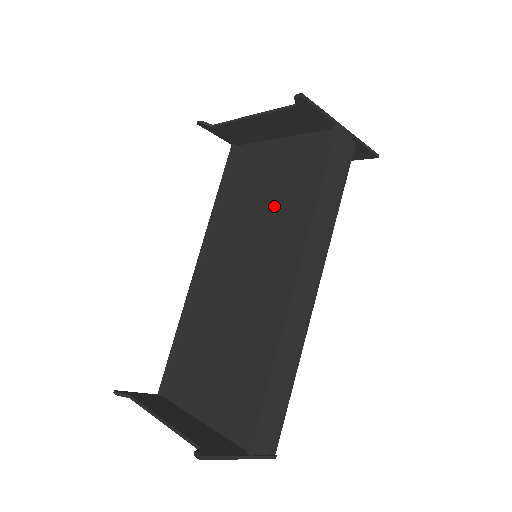
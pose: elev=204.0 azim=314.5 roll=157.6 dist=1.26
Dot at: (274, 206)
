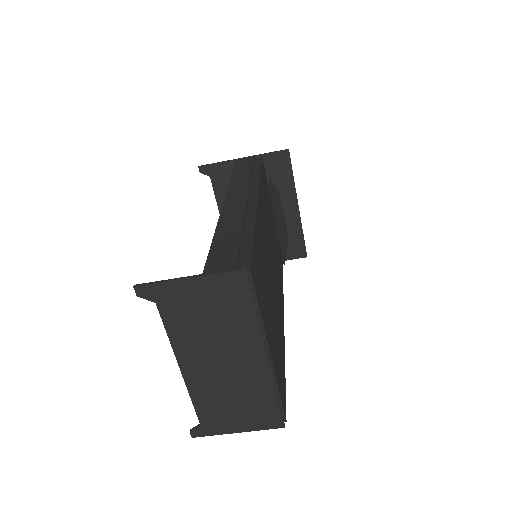
Dot at: occluded
